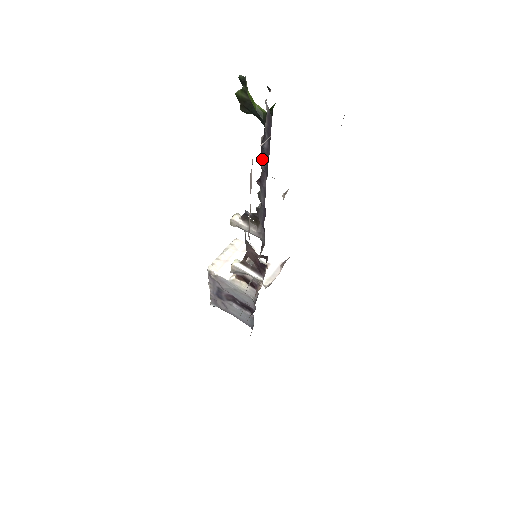
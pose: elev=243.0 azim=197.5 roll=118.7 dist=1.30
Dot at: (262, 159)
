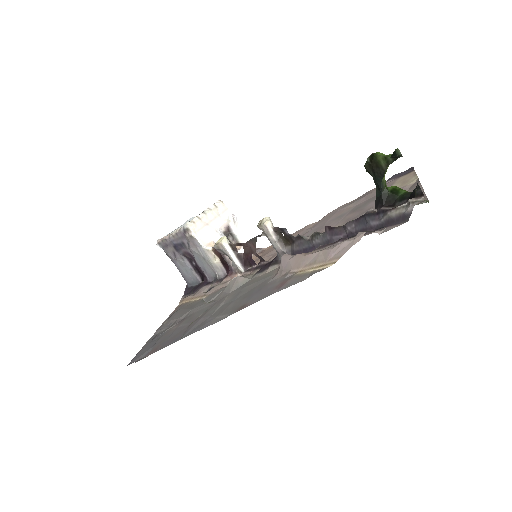
Dot at: (354, 222)
